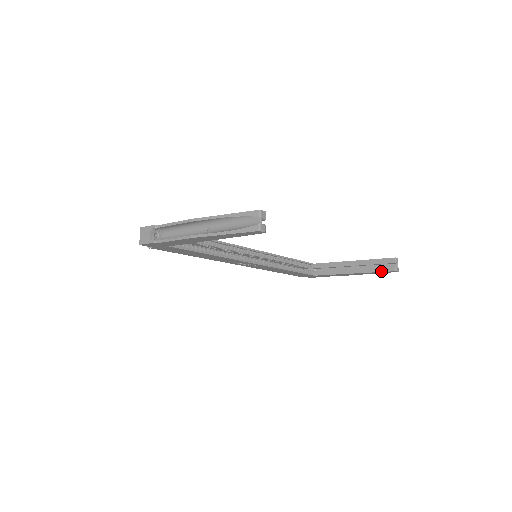
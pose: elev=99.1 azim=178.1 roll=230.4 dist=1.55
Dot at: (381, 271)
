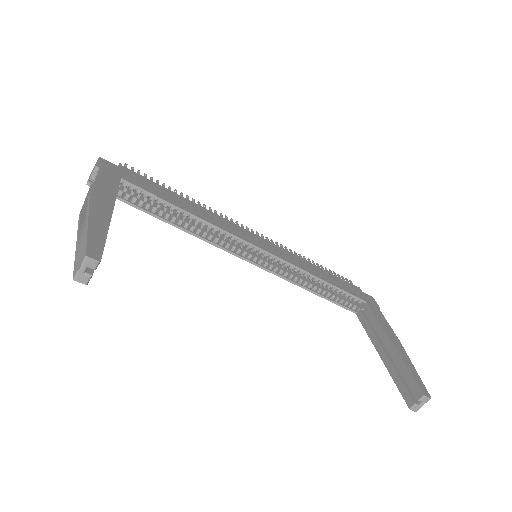
Dot at: (399, 389)
